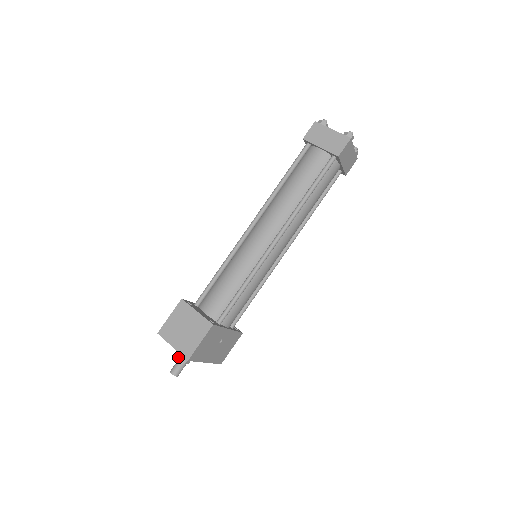
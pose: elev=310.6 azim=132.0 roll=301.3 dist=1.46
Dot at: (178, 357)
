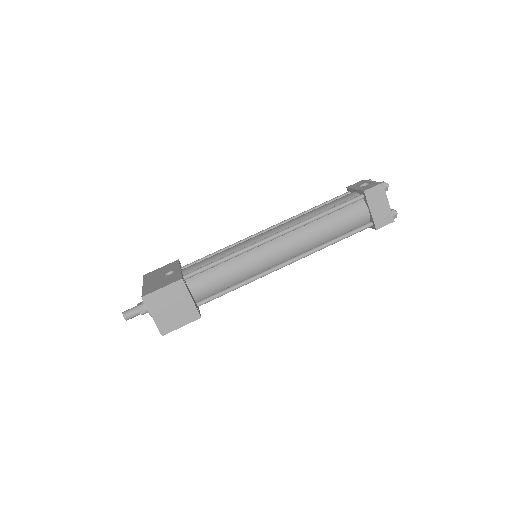
Dot at: (138, 307)
